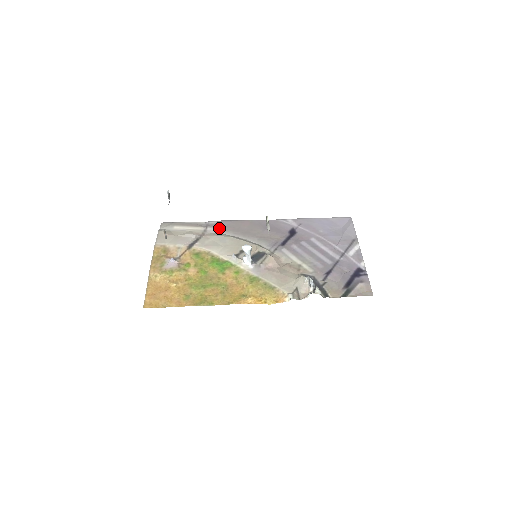
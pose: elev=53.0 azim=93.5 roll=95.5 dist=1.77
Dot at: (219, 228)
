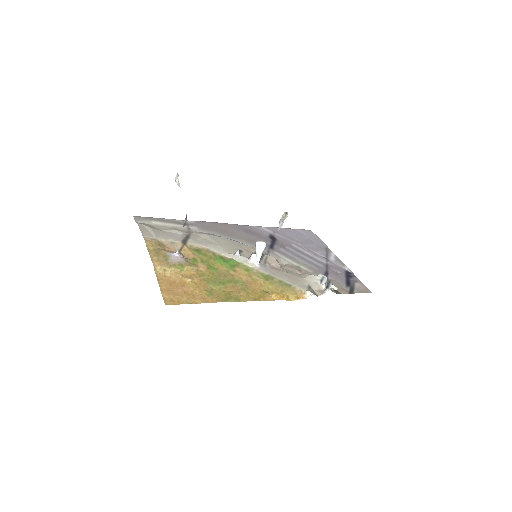
Dot at: (202, 228)
